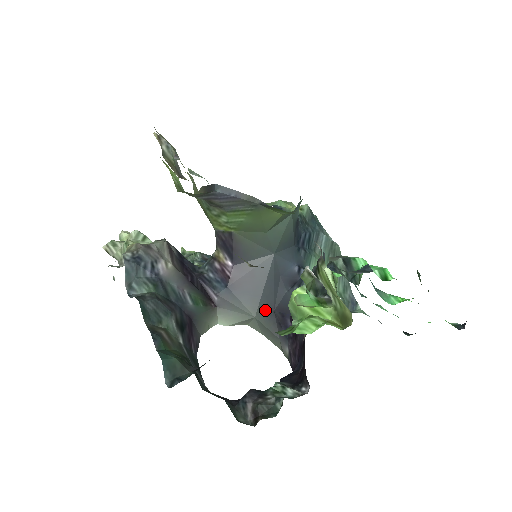
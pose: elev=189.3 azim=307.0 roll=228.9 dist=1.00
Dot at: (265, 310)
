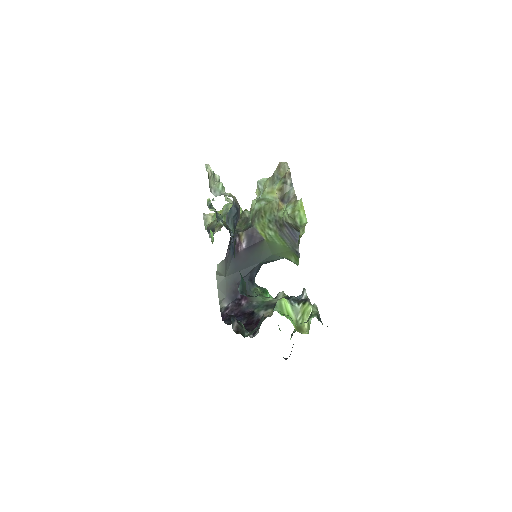
Dot at: (233, 279)
